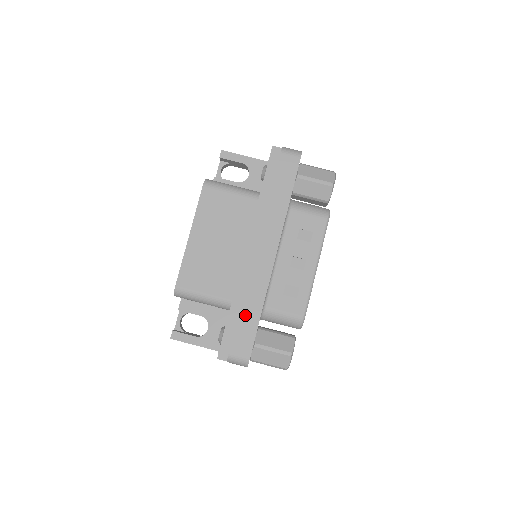
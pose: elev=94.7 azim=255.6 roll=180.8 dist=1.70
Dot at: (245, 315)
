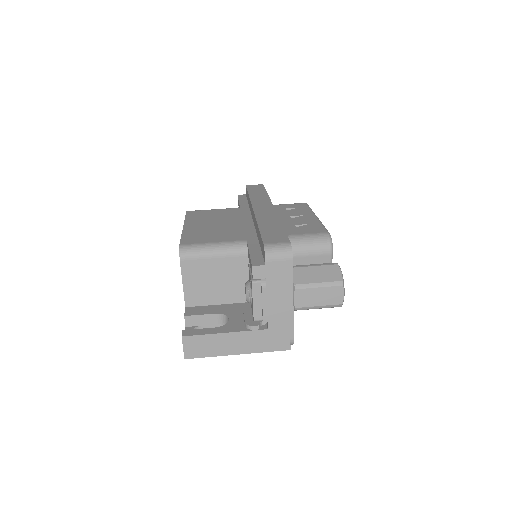
Dot at: (266, 228)
